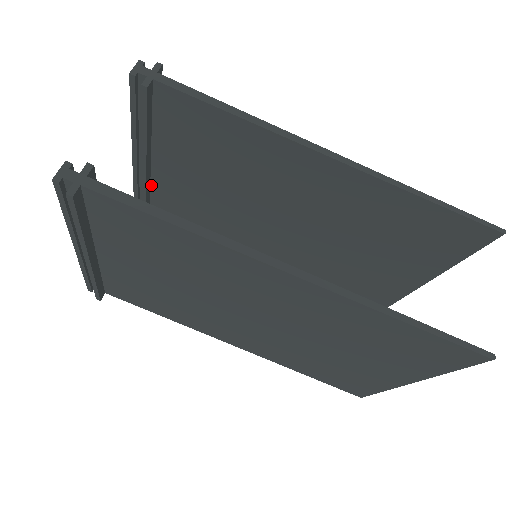
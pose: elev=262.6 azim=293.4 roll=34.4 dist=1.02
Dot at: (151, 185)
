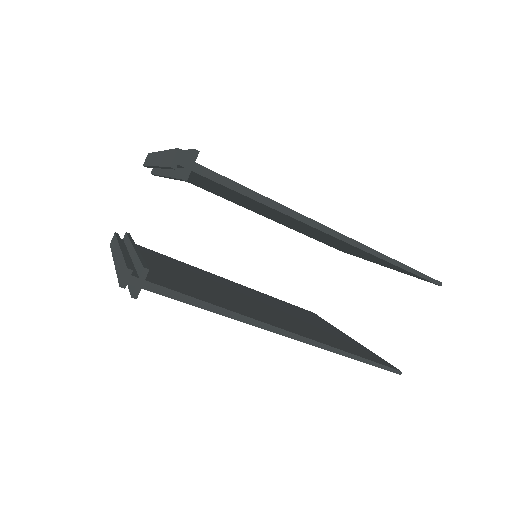
Dot at: occluded
